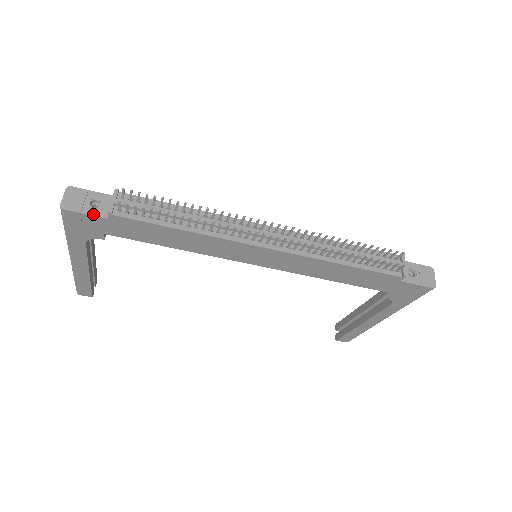
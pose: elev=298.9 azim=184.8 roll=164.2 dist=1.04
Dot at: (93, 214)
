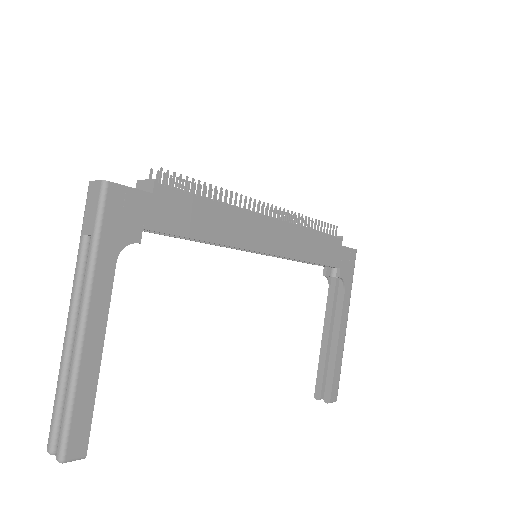
Dot at: (137, 189)
